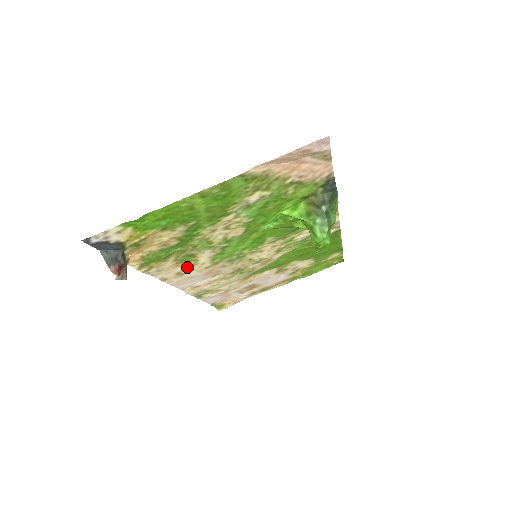
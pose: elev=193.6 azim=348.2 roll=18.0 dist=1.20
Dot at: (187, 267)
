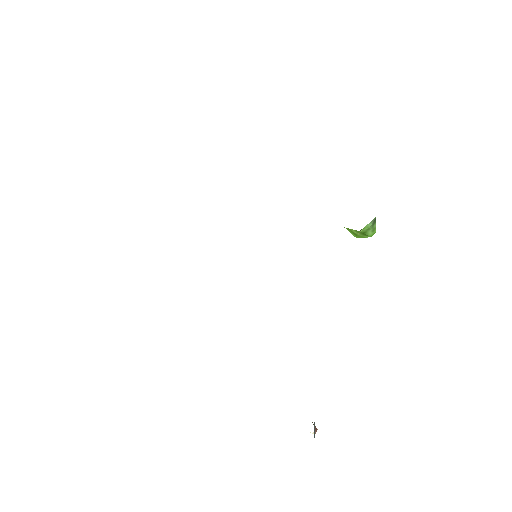
Dot at: occluded
